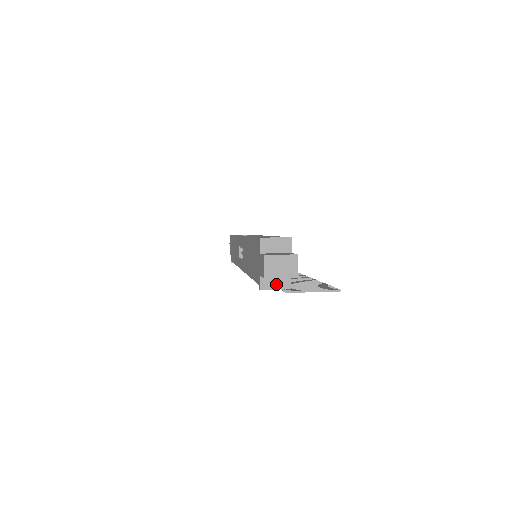
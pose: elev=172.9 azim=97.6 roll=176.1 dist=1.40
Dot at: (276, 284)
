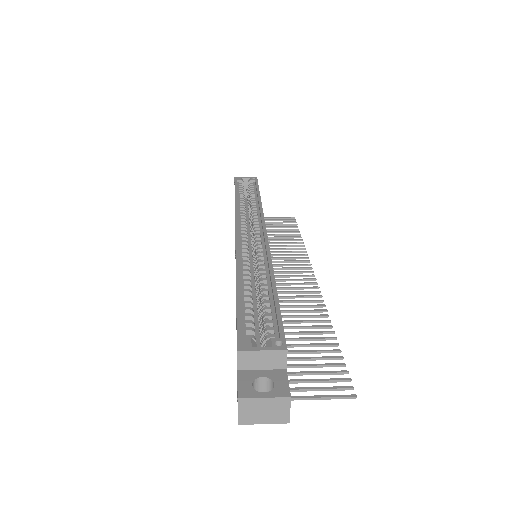
Dot at: occluded
